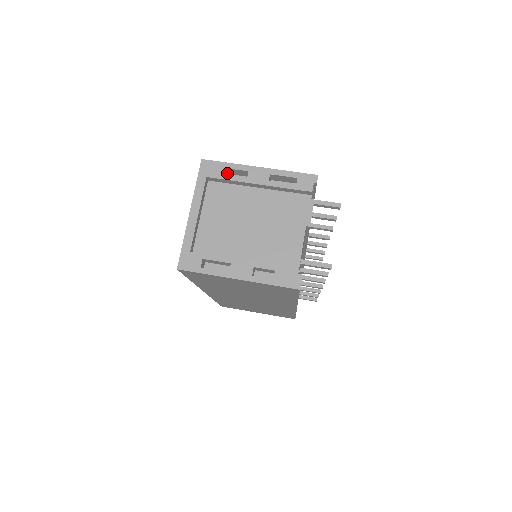
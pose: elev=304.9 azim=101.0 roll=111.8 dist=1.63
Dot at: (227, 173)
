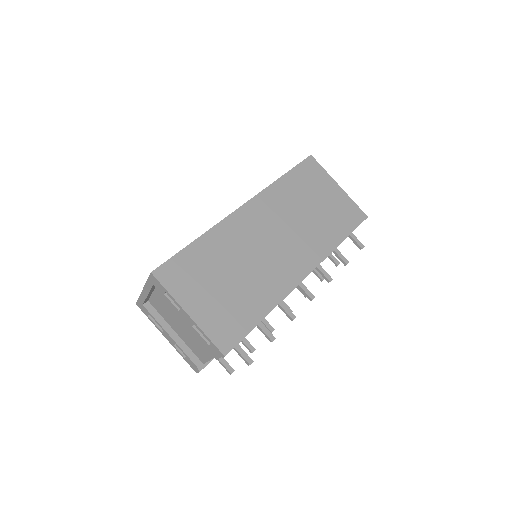
Dot at: (175, 285)
